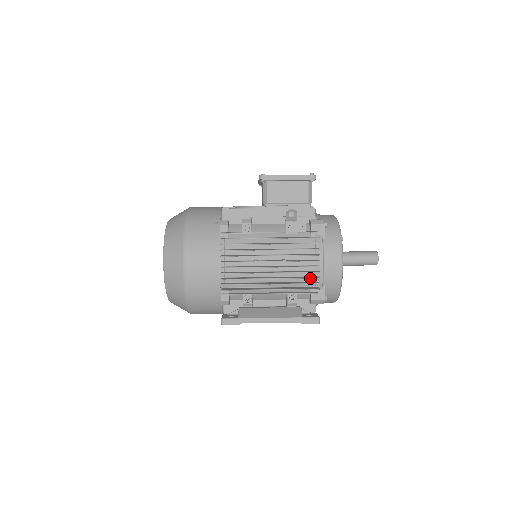
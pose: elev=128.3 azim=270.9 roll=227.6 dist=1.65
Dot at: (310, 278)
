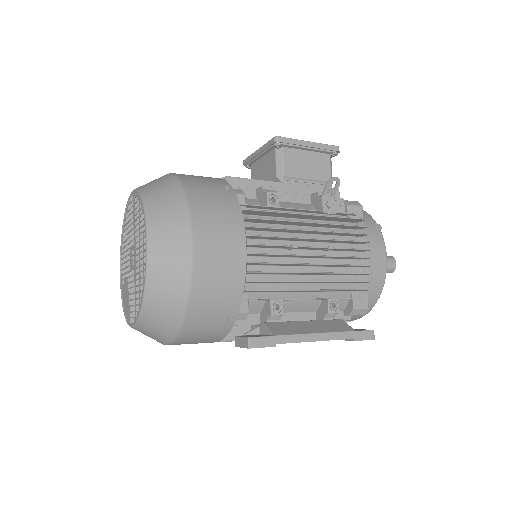
Dot at: (354, 276)
